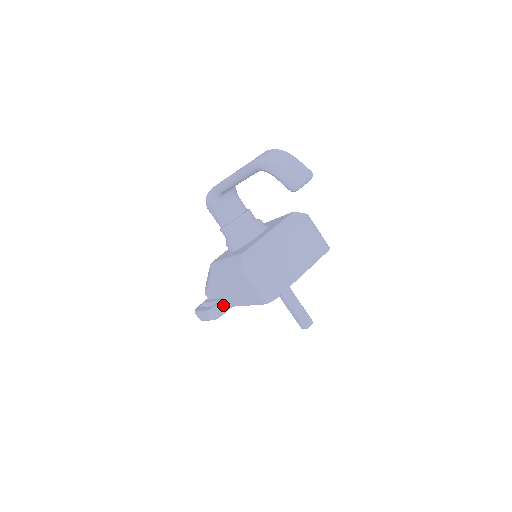
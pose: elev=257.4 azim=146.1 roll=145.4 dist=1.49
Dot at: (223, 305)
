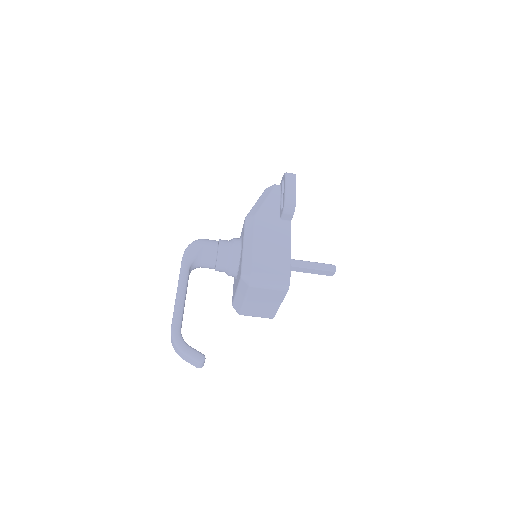
Dot at: occluded
